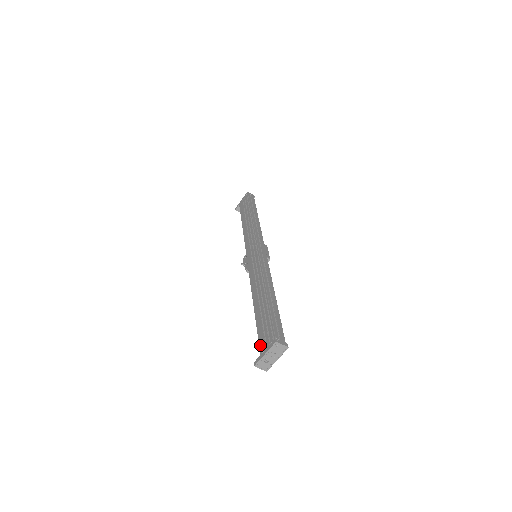
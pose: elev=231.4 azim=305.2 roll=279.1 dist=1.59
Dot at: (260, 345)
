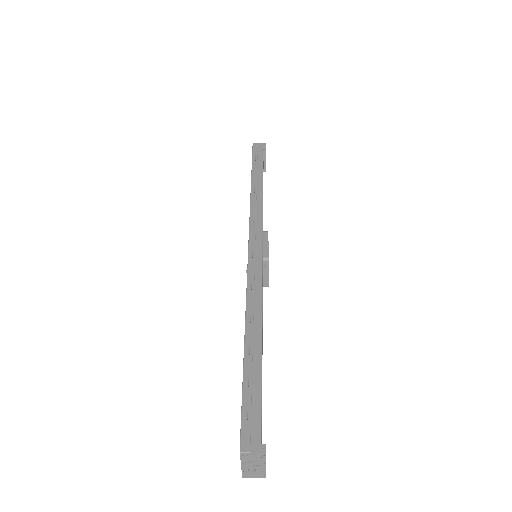
Dot at: occluded
